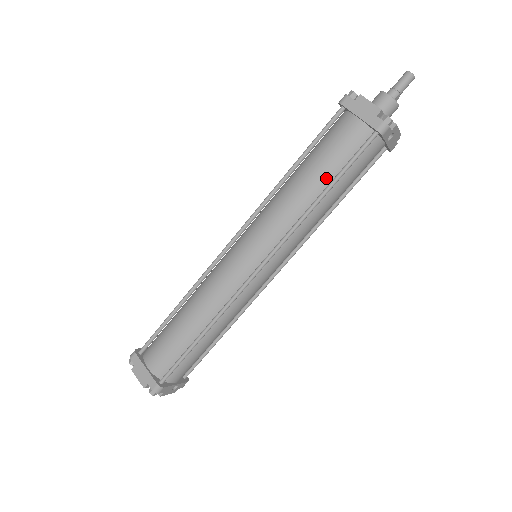
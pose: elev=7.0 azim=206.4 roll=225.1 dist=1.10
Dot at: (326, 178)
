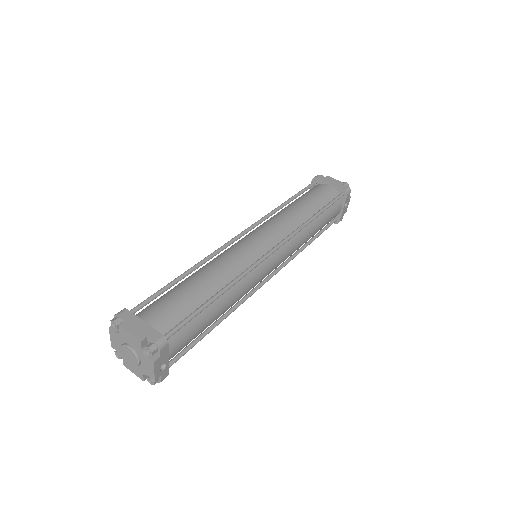
Dot at: (316, 208)
